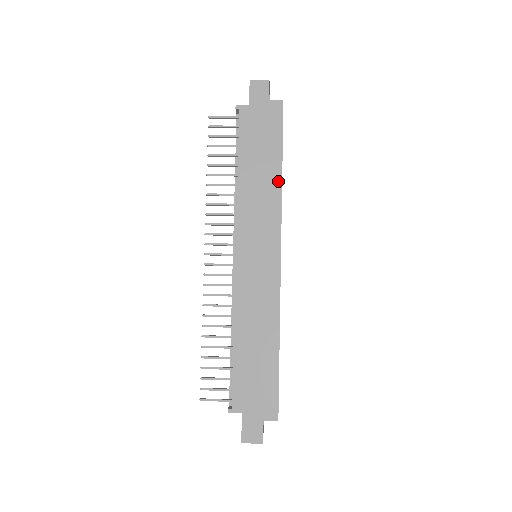
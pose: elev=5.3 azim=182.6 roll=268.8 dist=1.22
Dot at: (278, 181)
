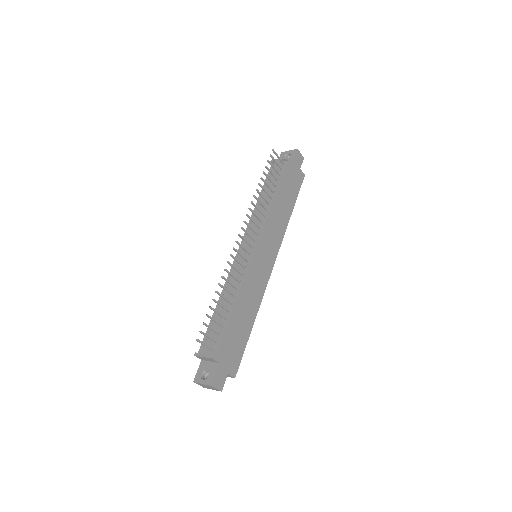
Dot at: (288, 219)
